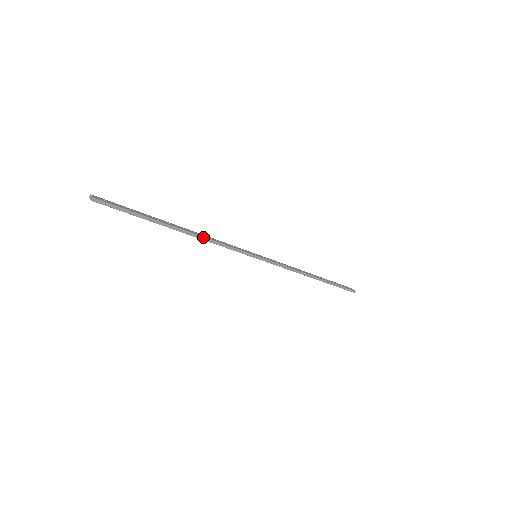
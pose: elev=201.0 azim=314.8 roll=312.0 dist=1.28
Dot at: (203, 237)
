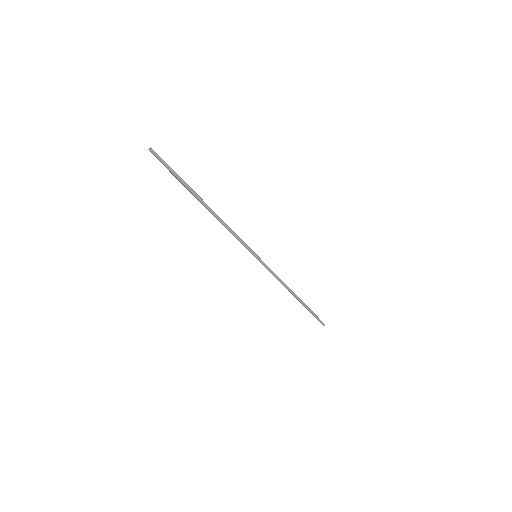
Dot at: occluded
